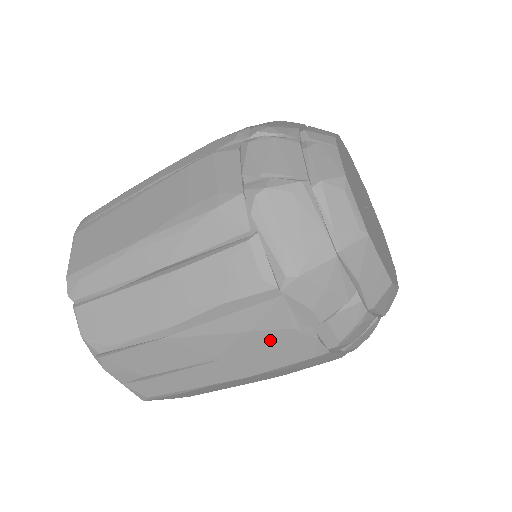
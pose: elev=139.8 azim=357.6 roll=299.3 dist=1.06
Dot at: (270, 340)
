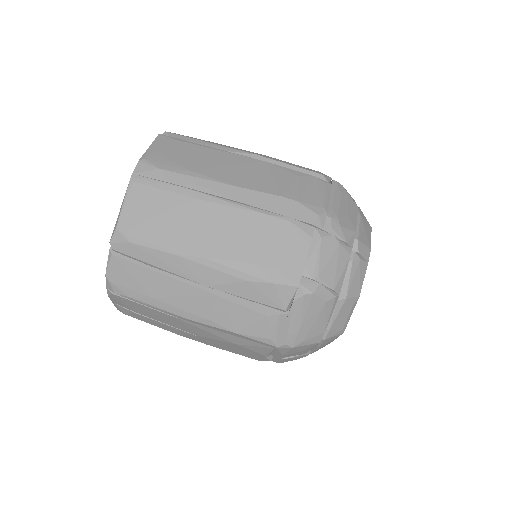
Dot at: (244, 350)
